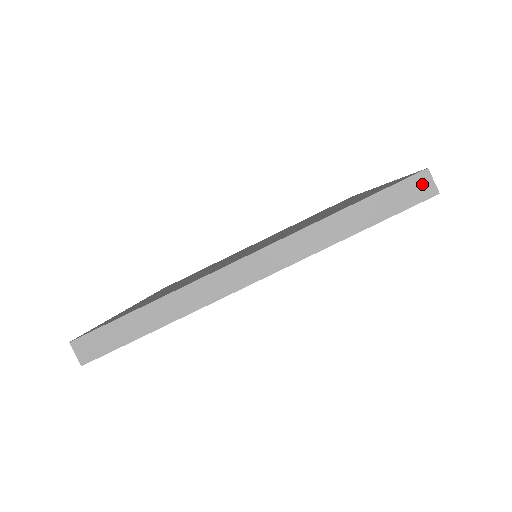
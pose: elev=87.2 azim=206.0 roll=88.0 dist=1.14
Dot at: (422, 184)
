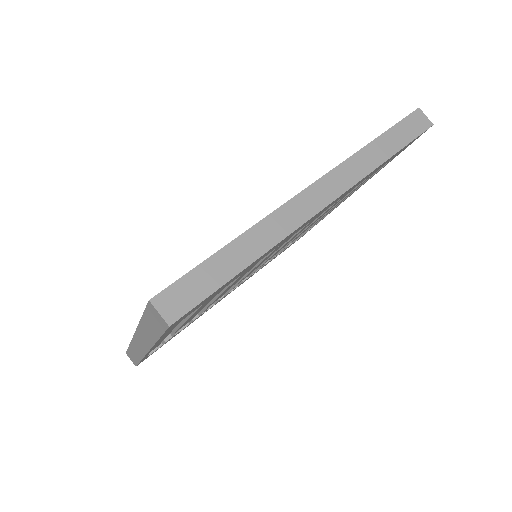
Dot at: (420, 119)
